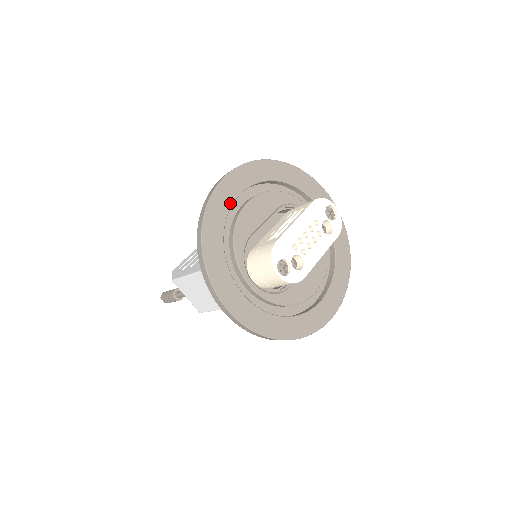
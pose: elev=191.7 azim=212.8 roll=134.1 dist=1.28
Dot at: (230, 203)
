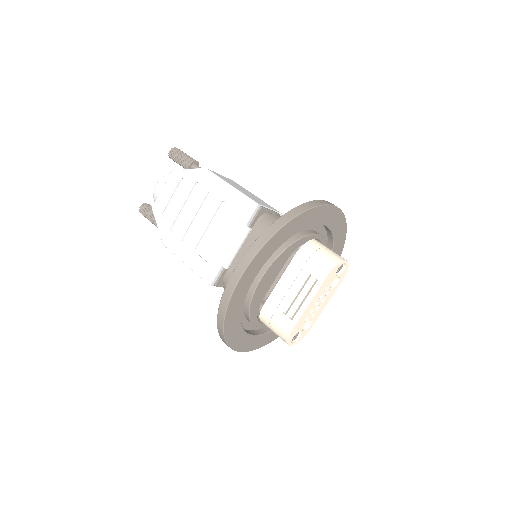
Dot at: (245, 294)
